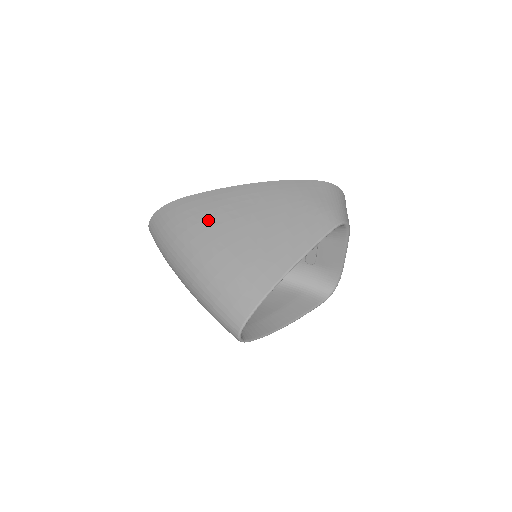
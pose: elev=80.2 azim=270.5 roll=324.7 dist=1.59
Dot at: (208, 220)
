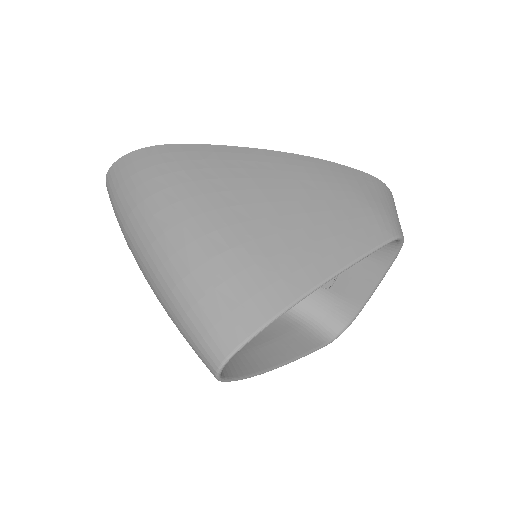
Dot at: (206, 181)
